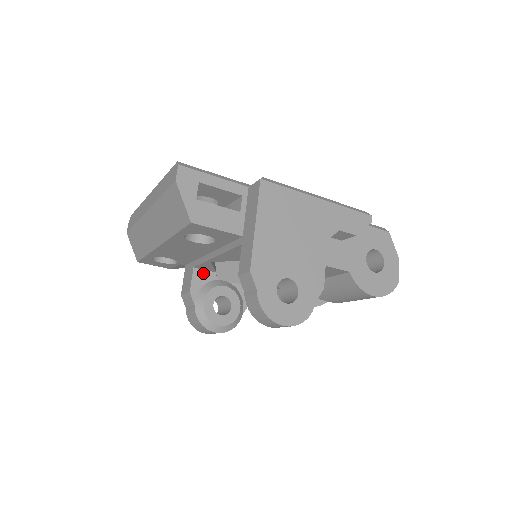
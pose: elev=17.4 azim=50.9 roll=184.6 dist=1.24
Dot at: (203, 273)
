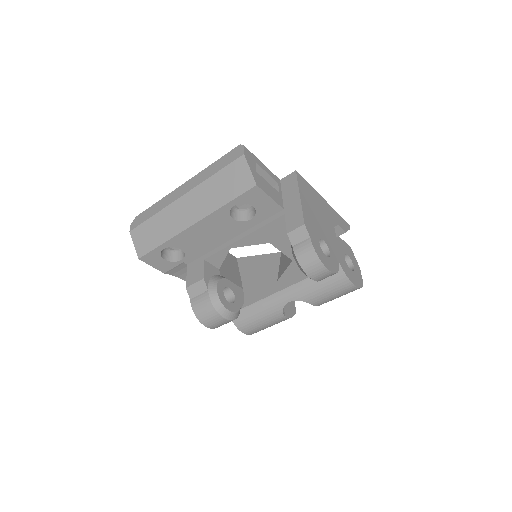
Dot at: (211, 267)
